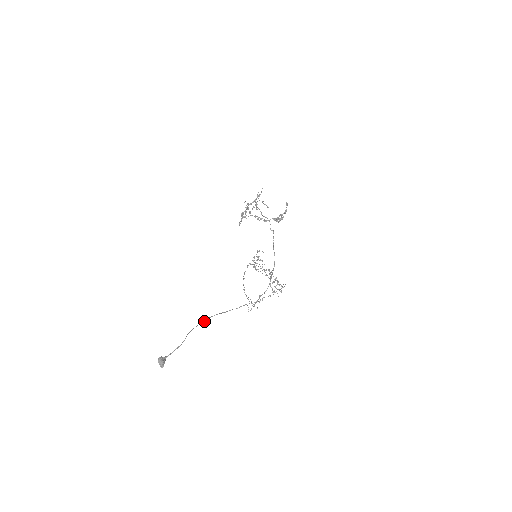
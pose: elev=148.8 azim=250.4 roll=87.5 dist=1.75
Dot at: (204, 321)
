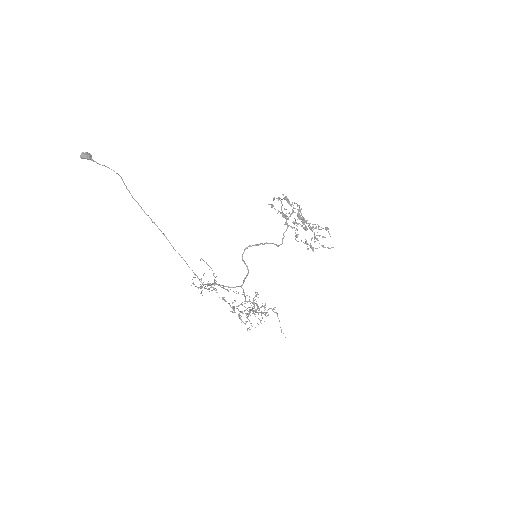
Dot at: (152, 221)
